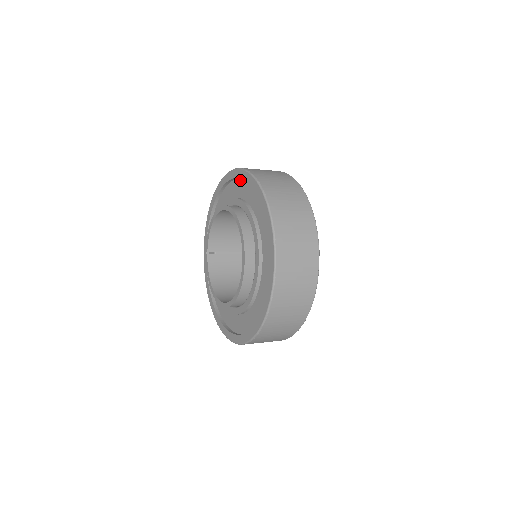
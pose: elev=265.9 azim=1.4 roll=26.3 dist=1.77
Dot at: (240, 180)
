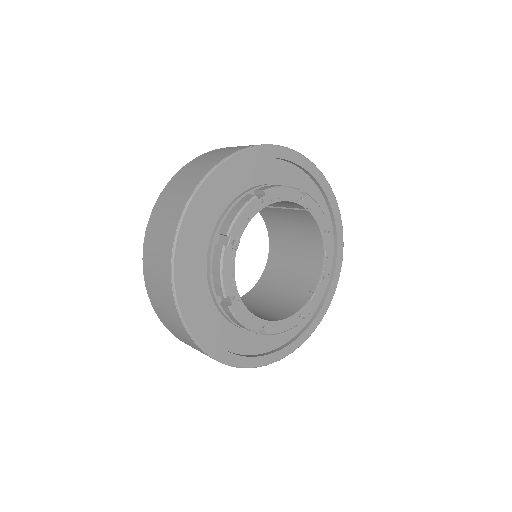
Dot at: occluded
